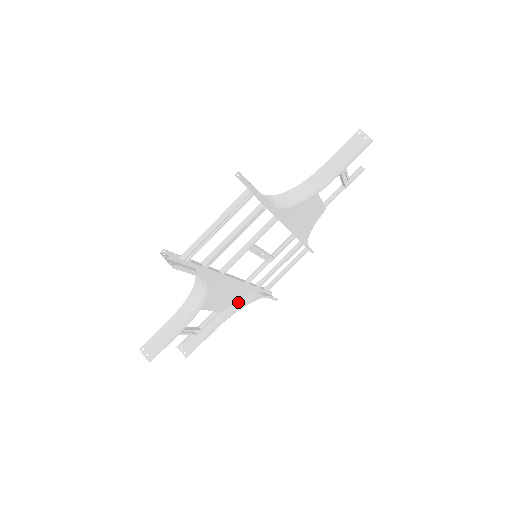
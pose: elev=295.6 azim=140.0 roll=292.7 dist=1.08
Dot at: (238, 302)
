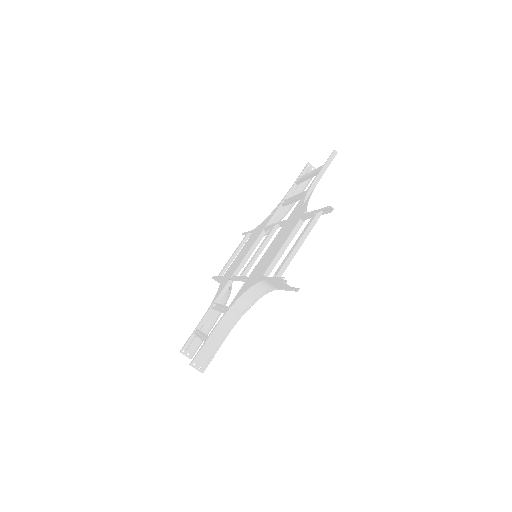
Dot at: occluded
